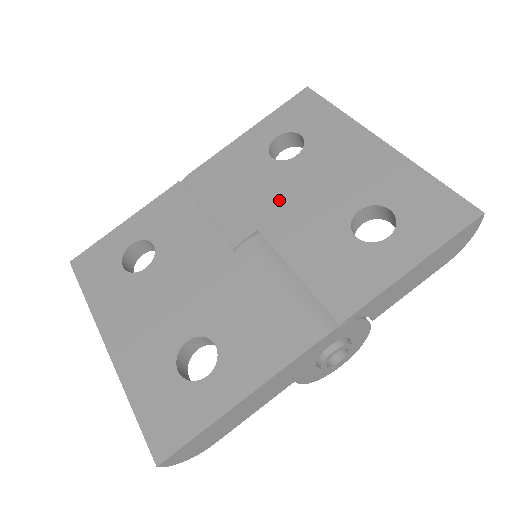
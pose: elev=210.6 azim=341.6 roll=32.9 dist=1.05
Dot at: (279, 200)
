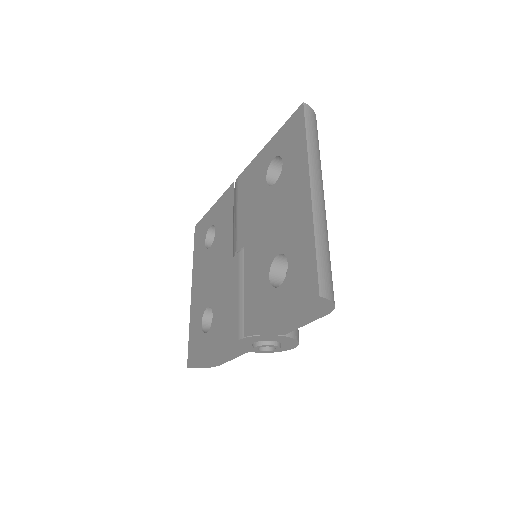
Dot at: (256, 224)
